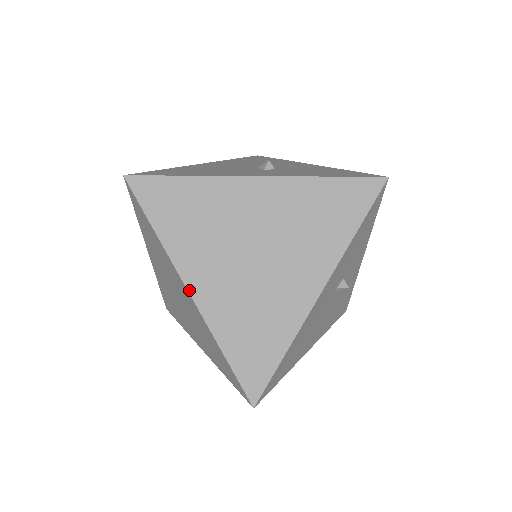
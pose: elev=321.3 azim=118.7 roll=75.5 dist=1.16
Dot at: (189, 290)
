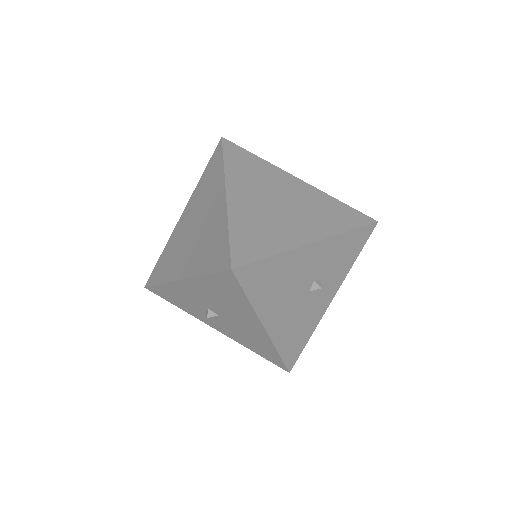
Dot at: (227, 193)
